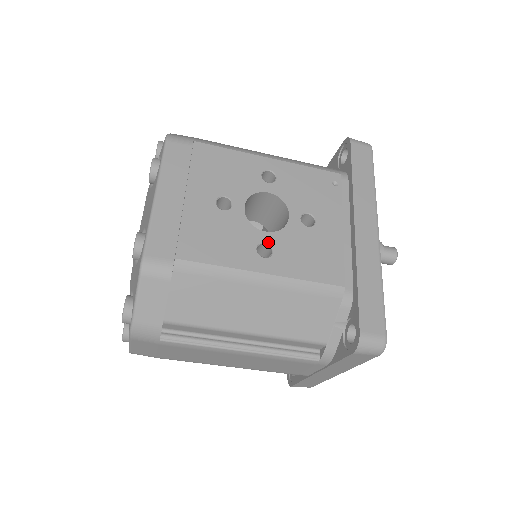
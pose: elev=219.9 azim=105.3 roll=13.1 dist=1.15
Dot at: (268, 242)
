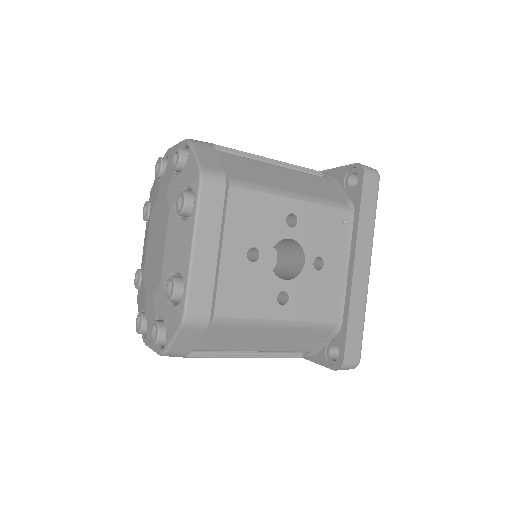
Dot at: (287, 290)
